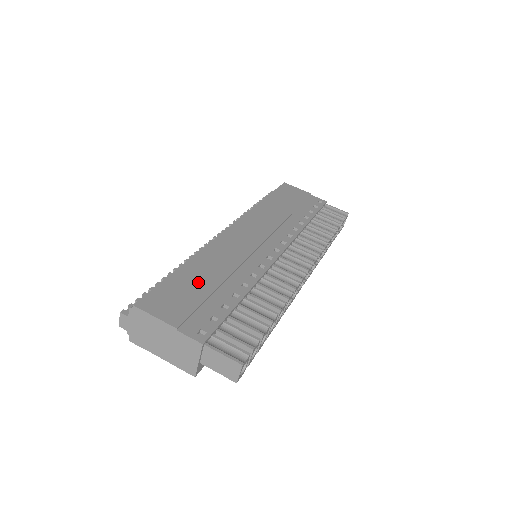
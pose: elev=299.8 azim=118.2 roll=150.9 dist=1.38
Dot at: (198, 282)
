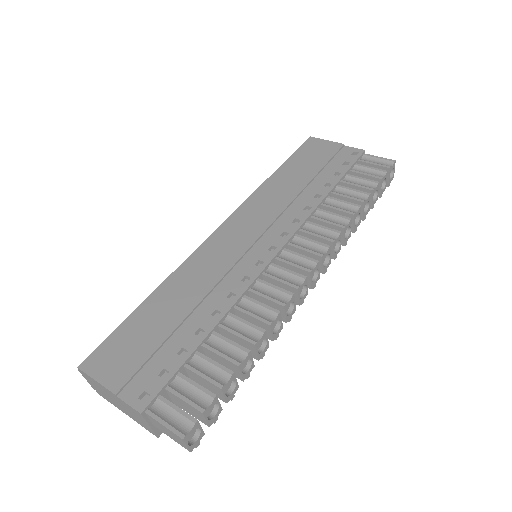
Dot at: (158, 321)
